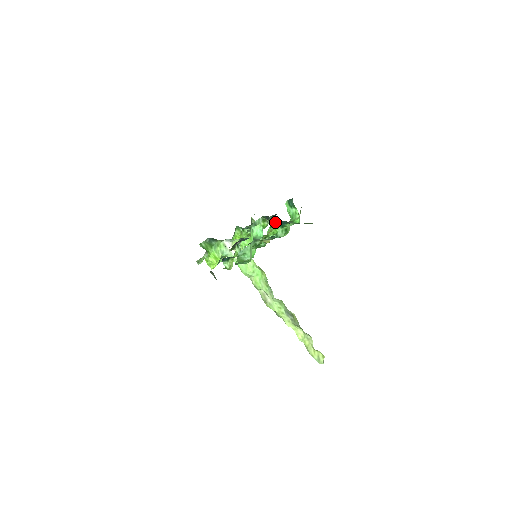
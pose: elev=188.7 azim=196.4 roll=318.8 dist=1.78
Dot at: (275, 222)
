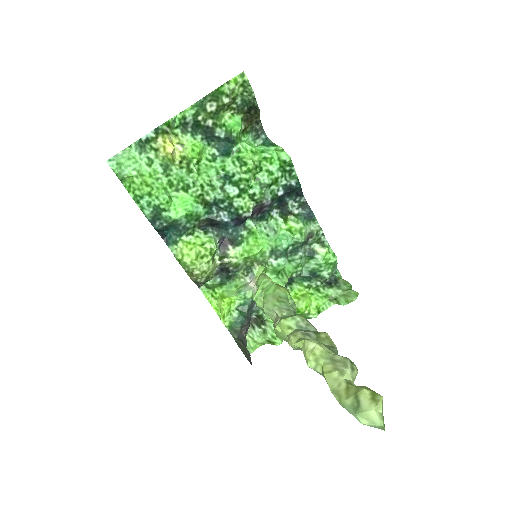
Dot at: (209, 148)
